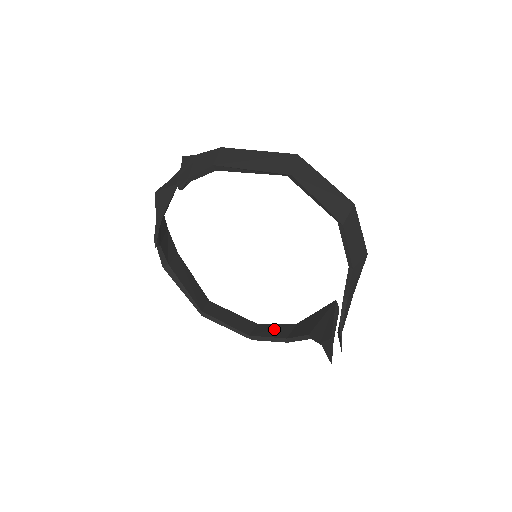
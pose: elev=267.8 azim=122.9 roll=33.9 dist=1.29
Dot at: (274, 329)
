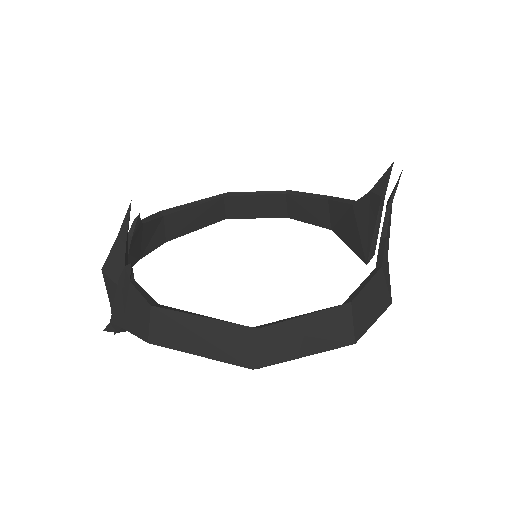
Dot at: occluded
